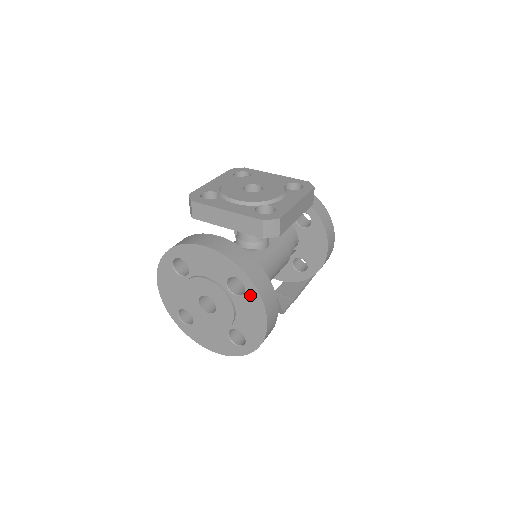
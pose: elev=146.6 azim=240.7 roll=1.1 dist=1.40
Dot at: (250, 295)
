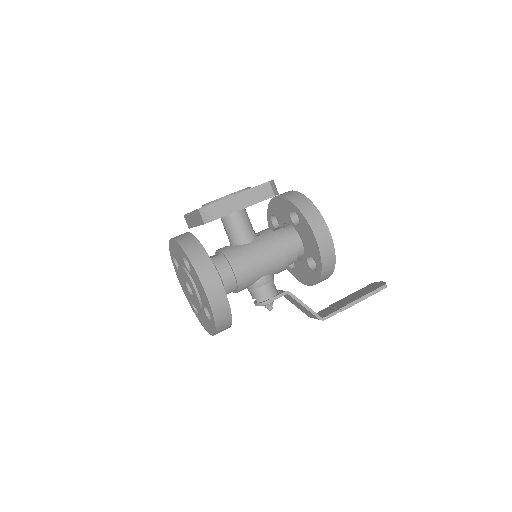
Dot at: (191, 268)
